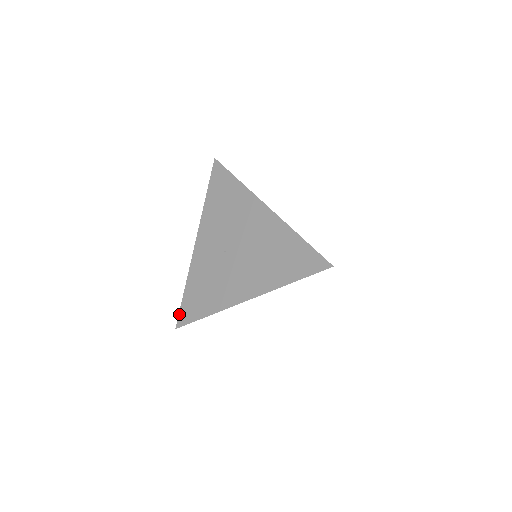
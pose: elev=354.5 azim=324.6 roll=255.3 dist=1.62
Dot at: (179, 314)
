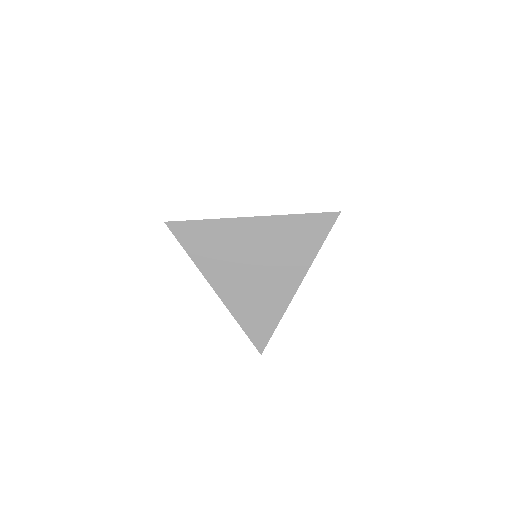
Dot at: occluded
